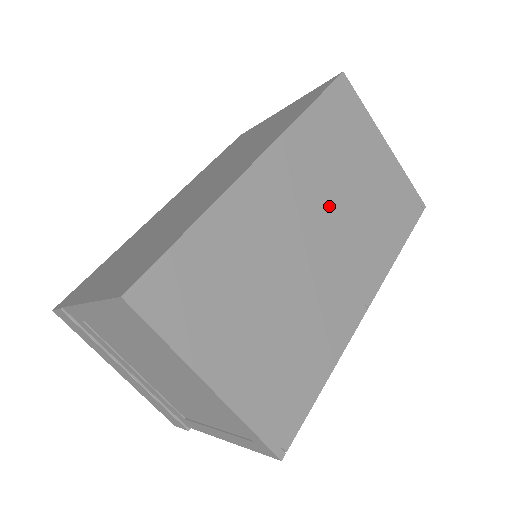
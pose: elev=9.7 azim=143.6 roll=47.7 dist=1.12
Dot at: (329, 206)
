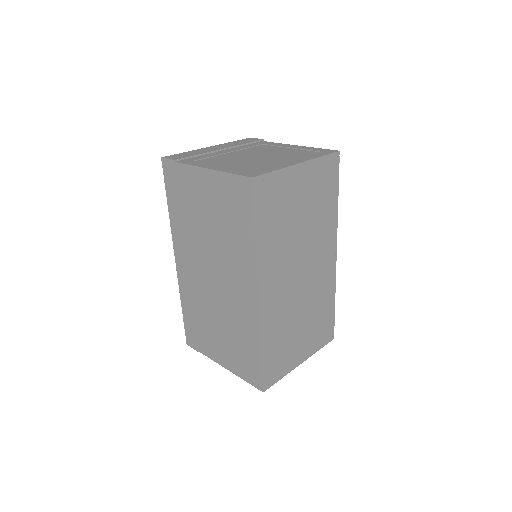
Dot at: (296, 253)
